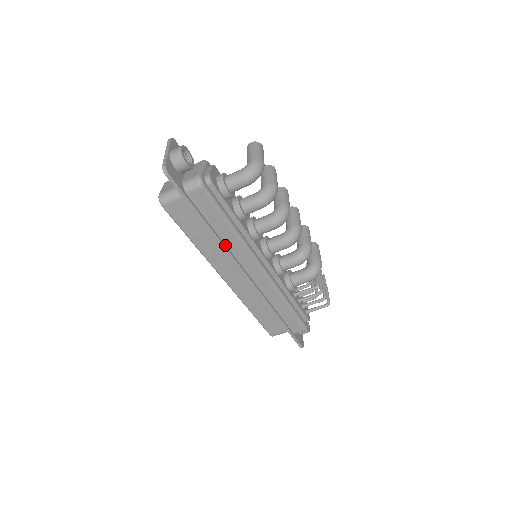
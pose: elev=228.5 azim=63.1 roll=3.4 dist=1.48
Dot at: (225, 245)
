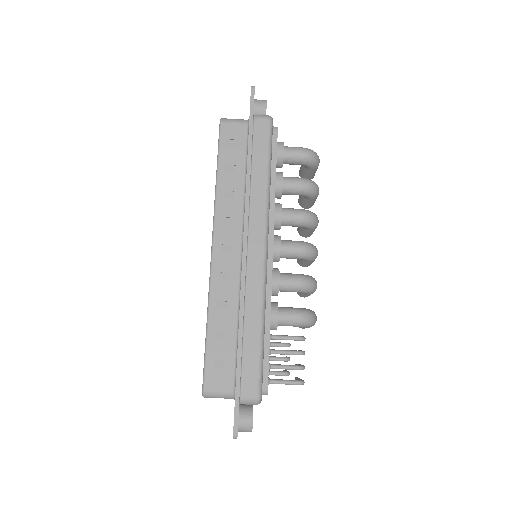
Dot at: (249, 191)
